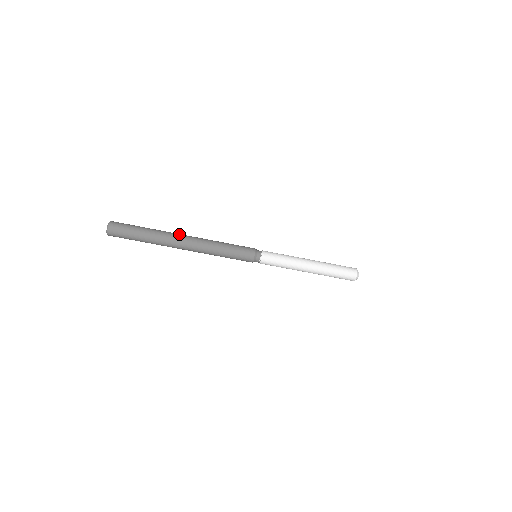
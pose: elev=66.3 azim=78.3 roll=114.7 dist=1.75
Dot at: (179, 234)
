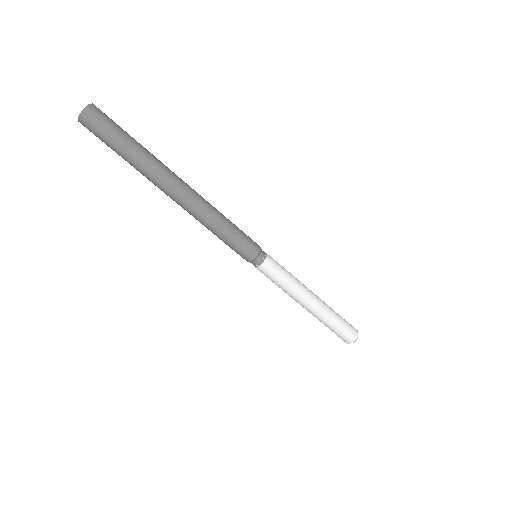
Dot at: occluded
